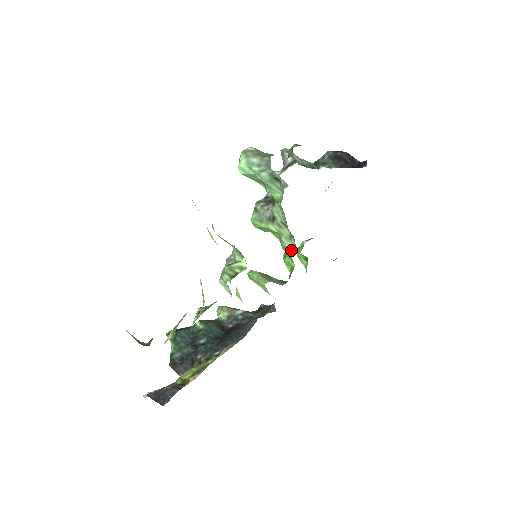
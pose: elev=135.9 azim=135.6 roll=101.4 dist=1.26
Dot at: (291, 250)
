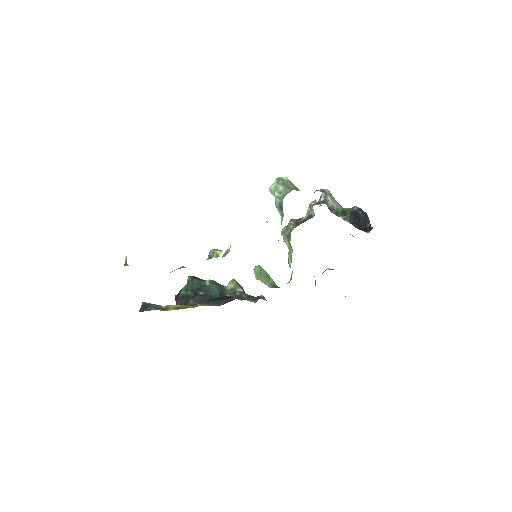
Dot at: (290, 266)
